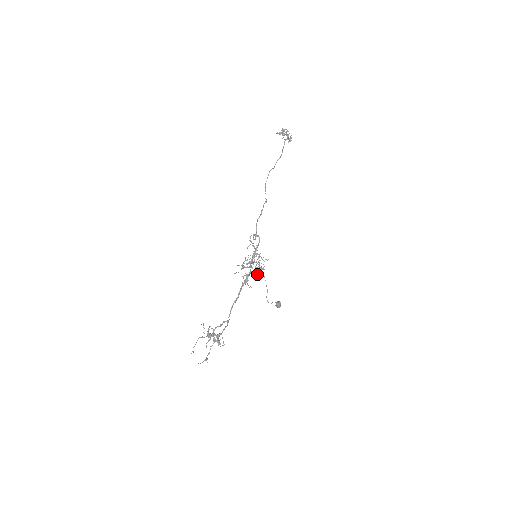
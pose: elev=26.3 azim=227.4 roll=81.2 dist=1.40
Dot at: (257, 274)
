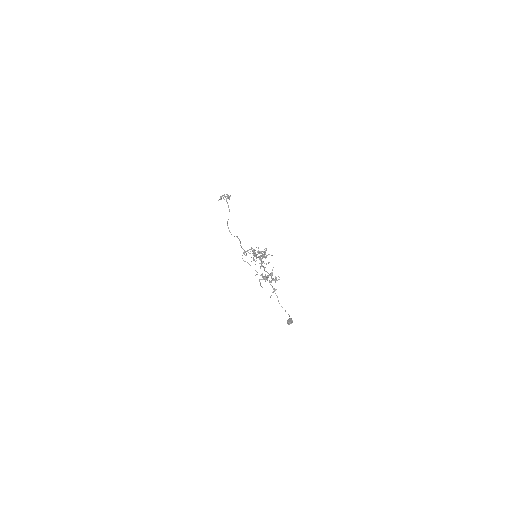
Dot at: occluded
